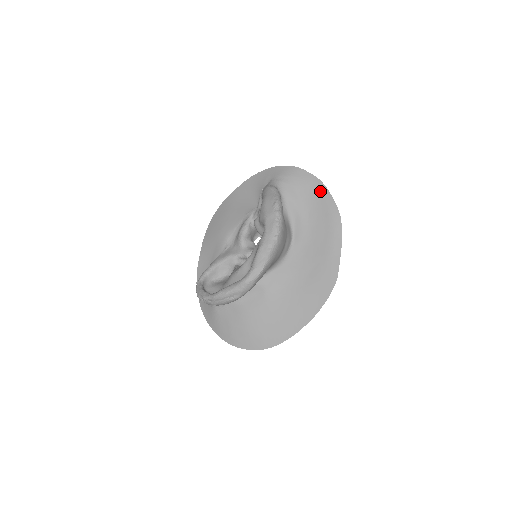
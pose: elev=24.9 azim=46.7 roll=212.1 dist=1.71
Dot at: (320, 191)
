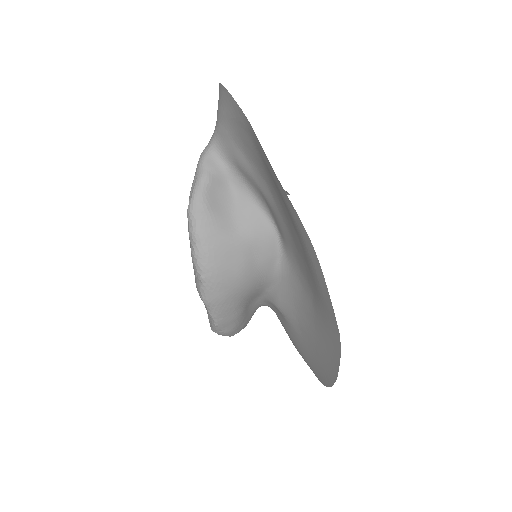
Dot at: (258, 148)
